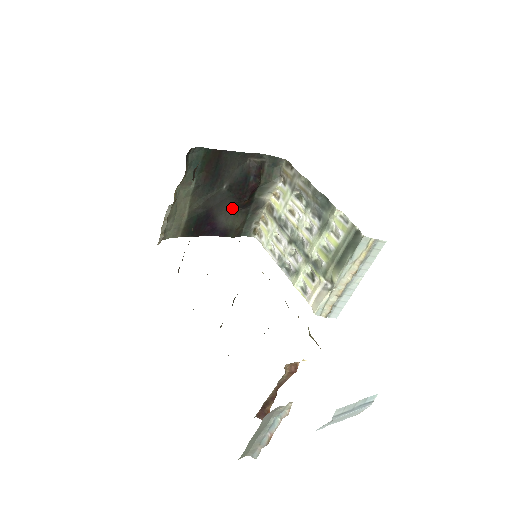
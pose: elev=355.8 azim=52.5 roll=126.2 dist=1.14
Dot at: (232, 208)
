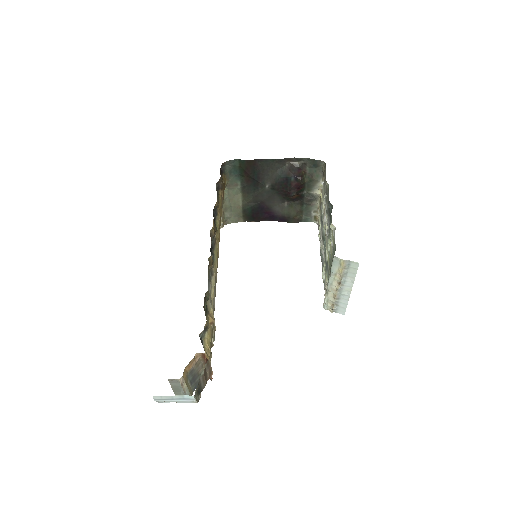
Dot at: (284, 201)
